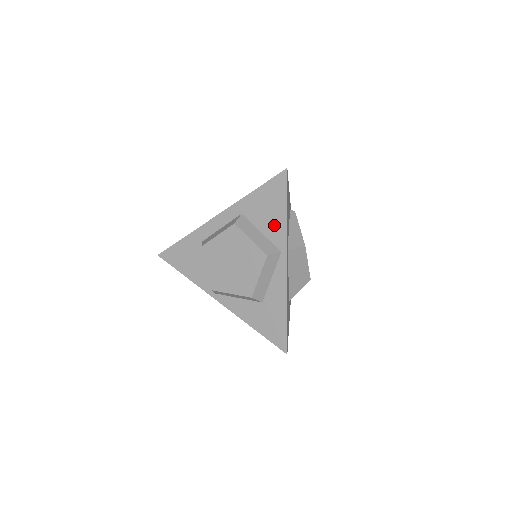
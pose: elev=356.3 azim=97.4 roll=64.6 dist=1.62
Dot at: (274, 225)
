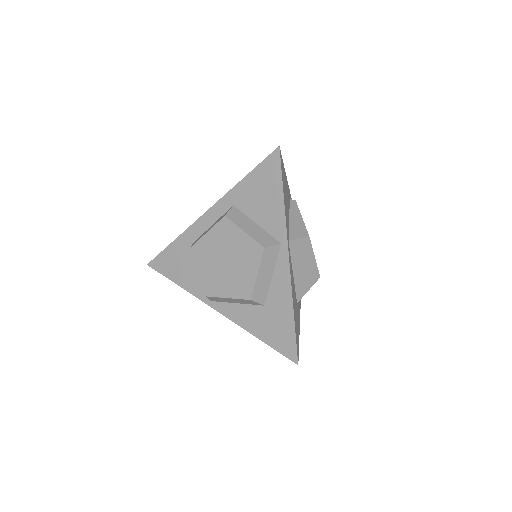
Dot at: (270, 213)
